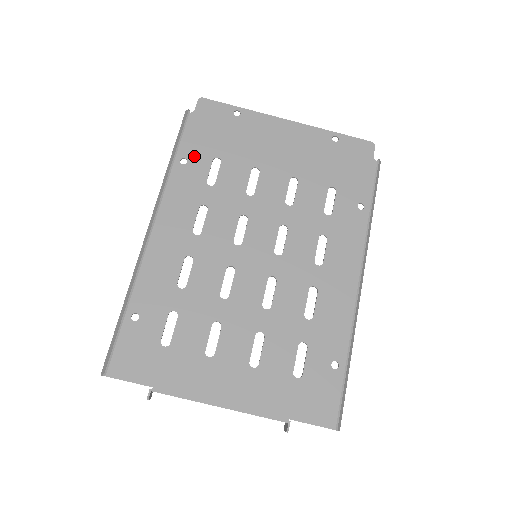
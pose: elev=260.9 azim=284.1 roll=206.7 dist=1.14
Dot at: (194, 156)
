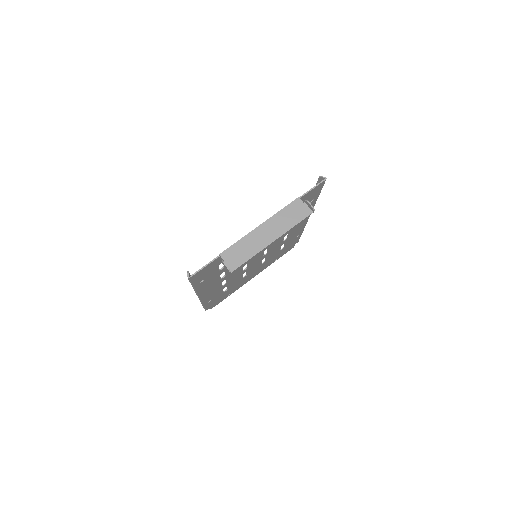
Dot at: (214, 298)
